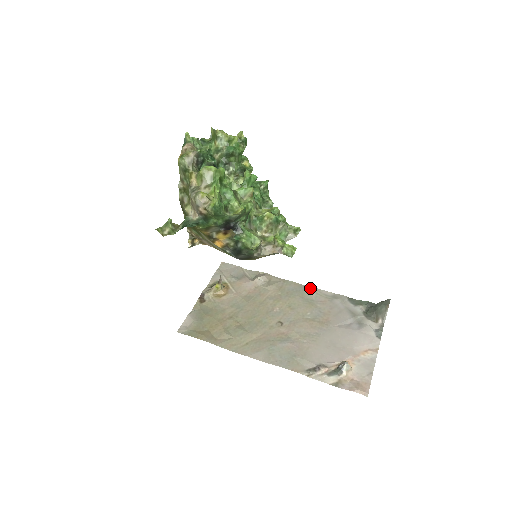
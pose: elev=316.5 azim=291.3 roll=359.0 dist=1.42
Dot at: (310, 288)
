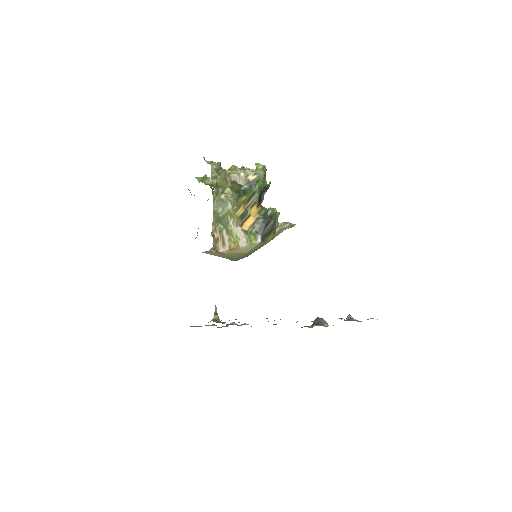
Dot at: occluded
